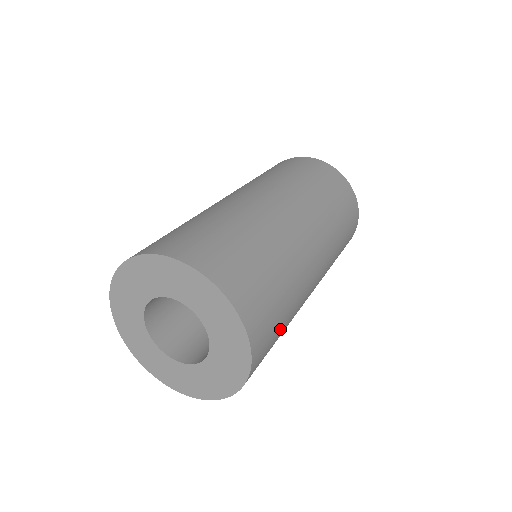
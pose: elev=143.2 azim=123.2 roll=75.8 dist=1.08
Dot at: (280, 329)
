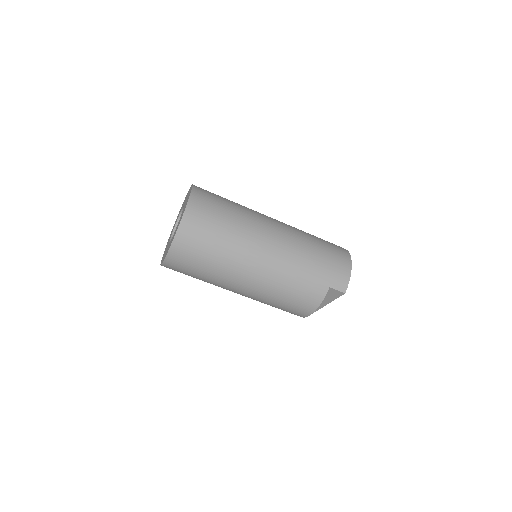
Dot at: (217, 229)
